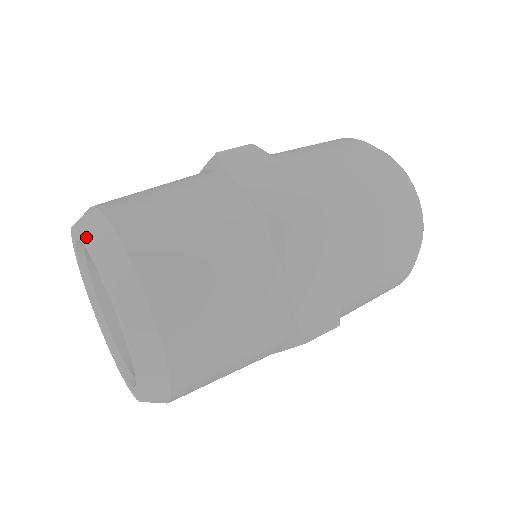
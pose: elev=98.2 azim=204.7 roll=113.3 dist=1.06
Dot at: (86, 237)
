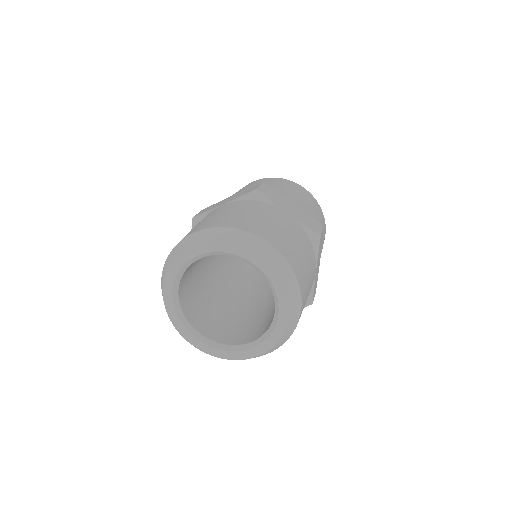
Dot at: (185, 249)
